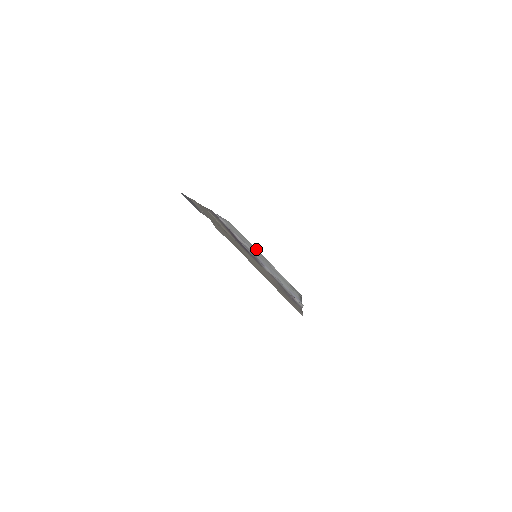
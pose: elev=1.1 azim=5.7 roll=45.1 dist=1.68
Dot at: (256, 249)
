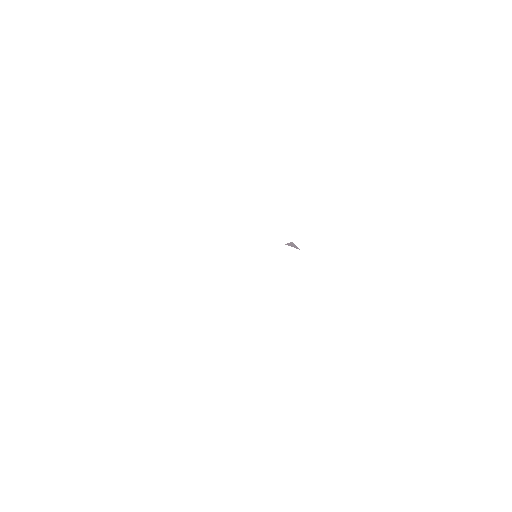
Dot at: occluded
